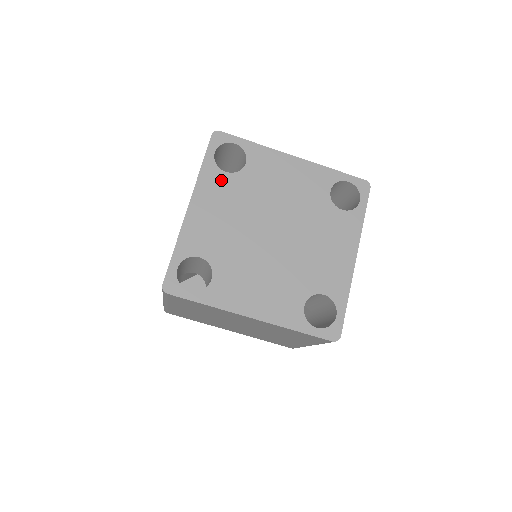
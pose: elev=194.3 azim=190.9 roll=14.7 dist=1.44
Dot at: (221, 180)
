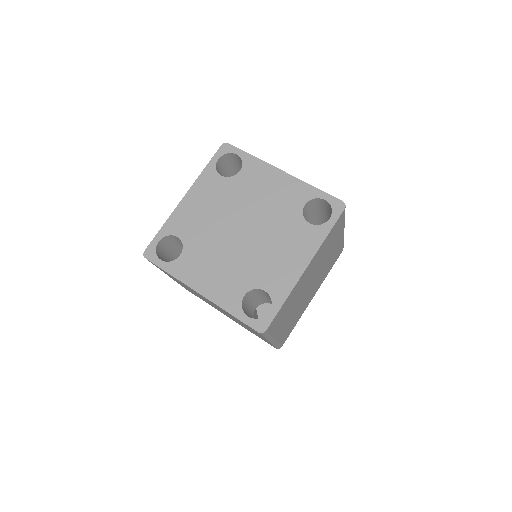
Dot at: (215, 181)
